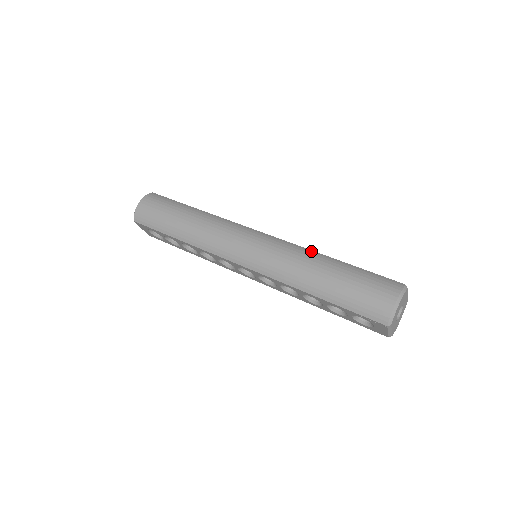
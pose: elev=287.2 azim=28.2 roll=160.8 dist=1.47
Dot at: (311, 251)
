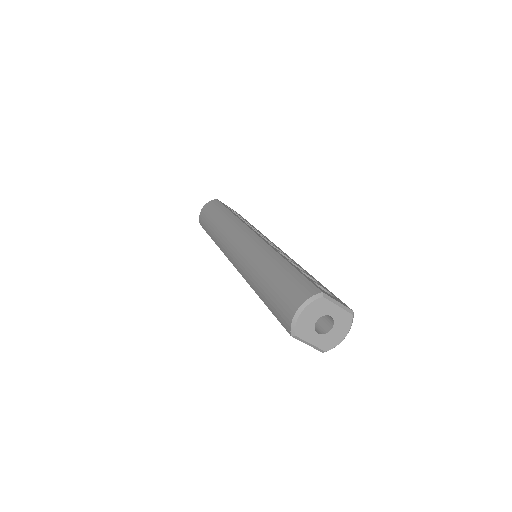
Dot at: (273, 251)
